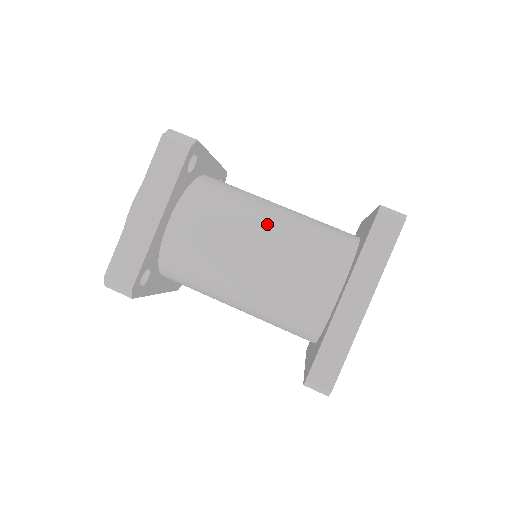
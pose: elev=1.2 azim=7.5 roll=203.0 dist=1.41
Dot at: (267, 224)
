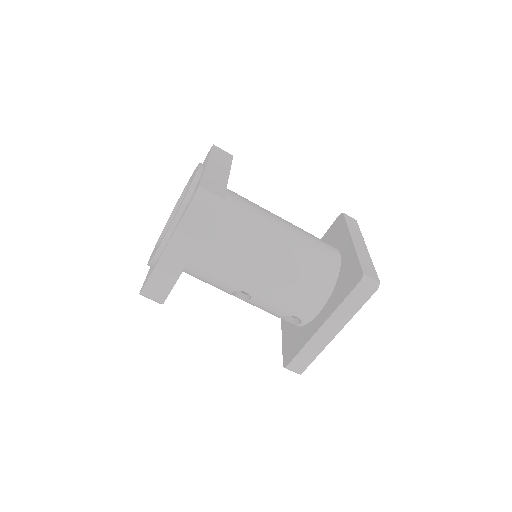
Dot at: occluded
